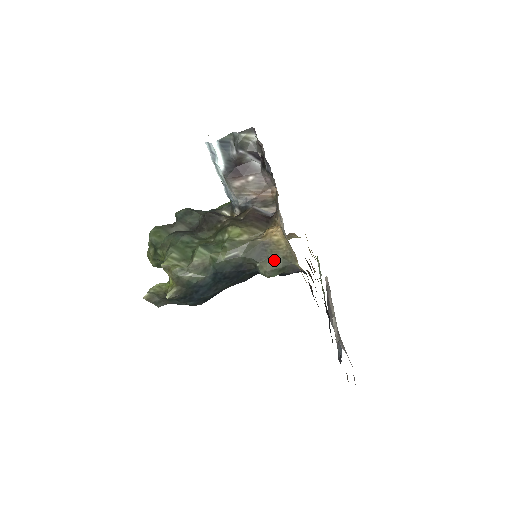
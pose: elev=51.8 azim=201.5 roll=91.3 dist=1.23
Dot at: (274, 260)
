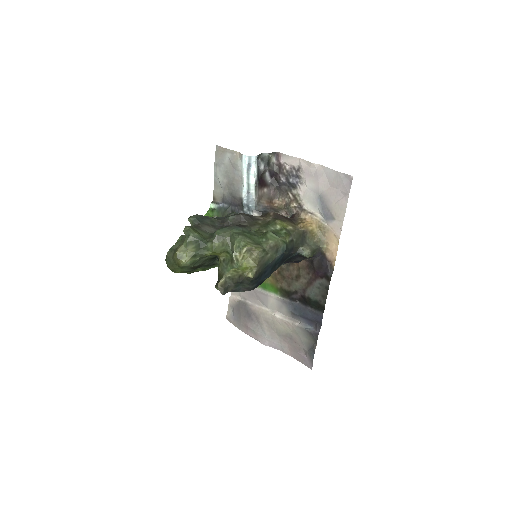
Dot at: (310, 245)
